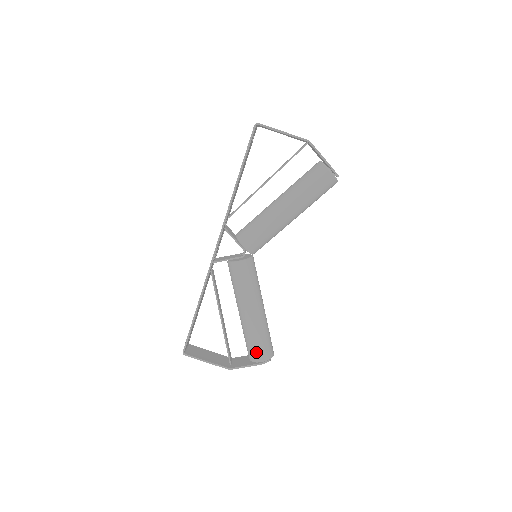
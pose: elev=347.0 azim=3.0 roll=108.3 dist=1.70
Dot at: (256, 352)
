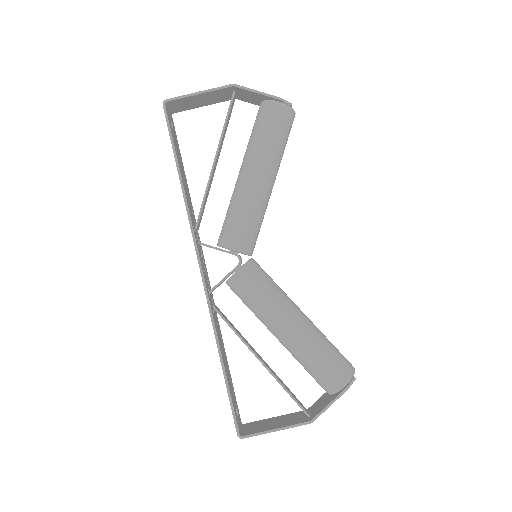
Dot at: (330, 376)
